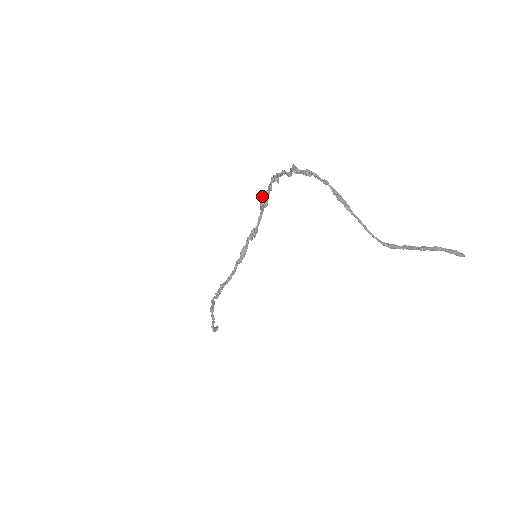
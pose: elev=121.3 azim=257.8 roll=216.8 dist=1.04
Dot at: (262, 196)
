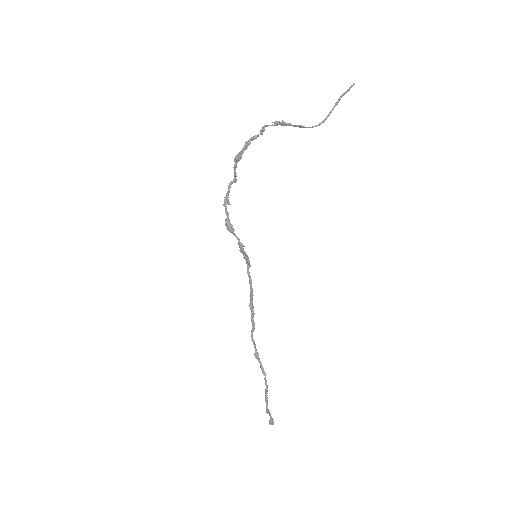
Dot at: (226, 223)
